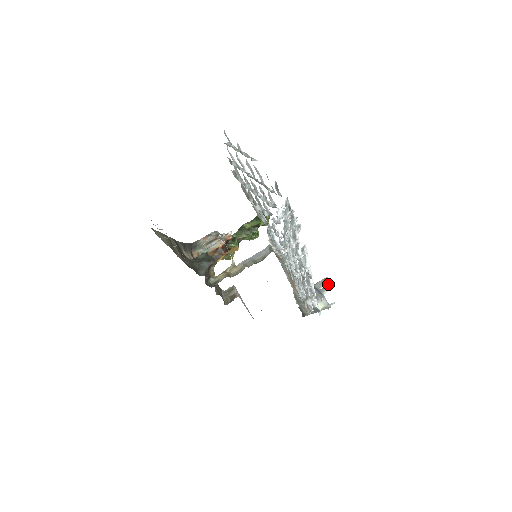
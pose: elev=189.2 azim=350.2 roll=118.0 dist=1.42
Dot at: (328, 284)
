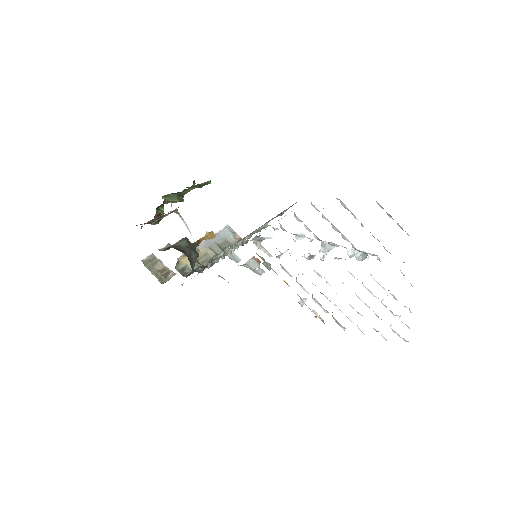
Dot at: occluded
